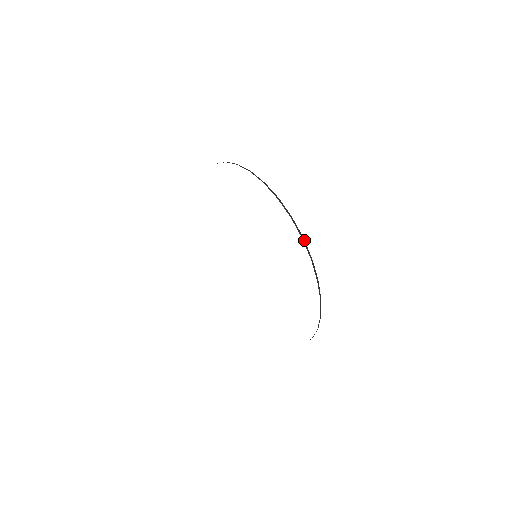
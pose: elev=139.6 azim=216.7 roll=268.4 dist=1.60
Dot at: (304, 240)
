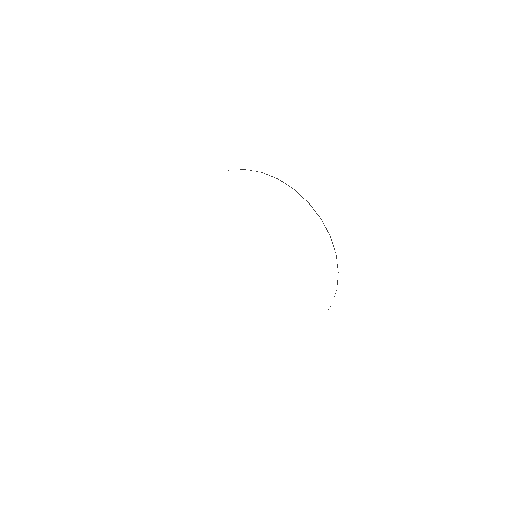
Dot at: (280, 180)
